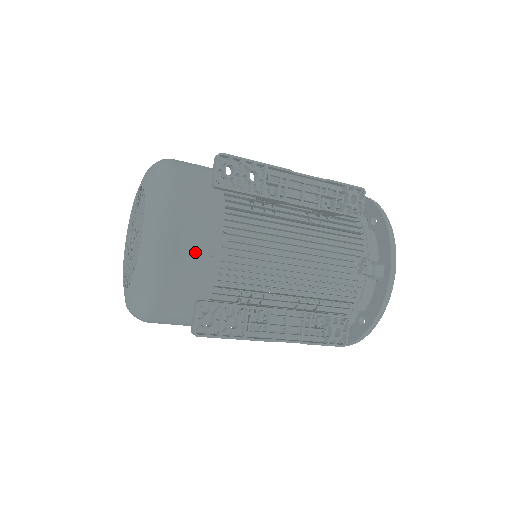
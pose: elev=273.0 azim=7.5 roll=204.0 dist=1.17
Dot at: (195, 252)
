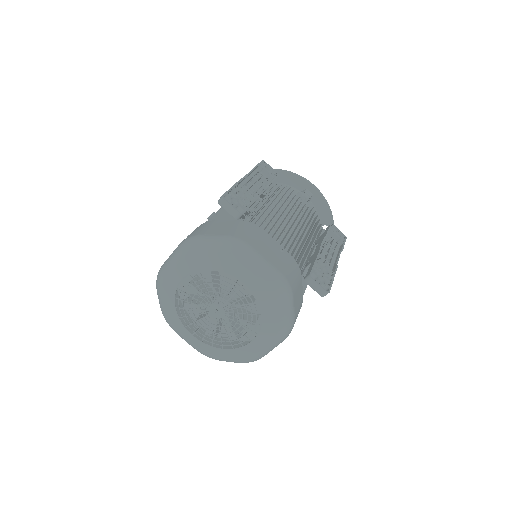
Dot at: (278, 256)
